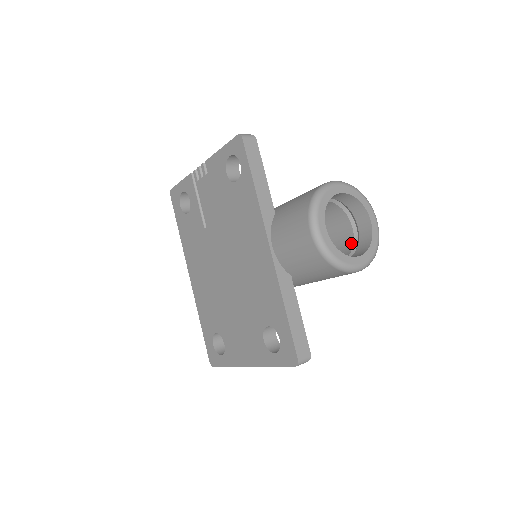
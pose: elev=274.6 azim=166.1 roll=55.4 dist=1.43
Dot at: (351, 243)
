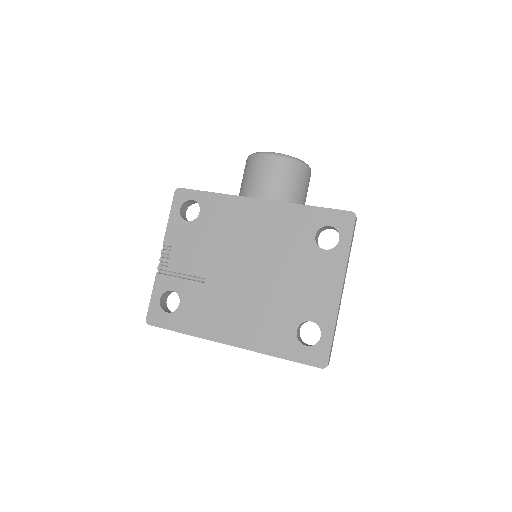
Dot at: occluded
